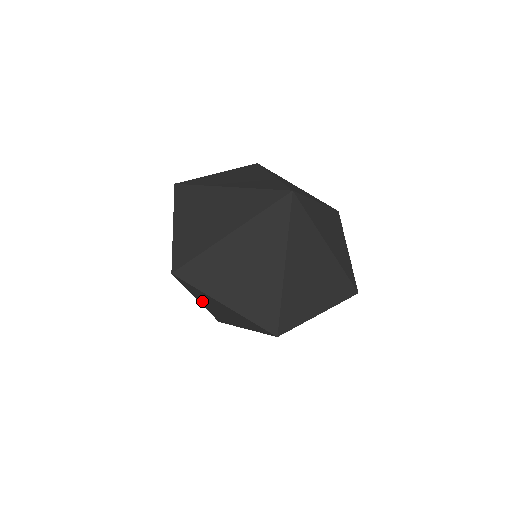
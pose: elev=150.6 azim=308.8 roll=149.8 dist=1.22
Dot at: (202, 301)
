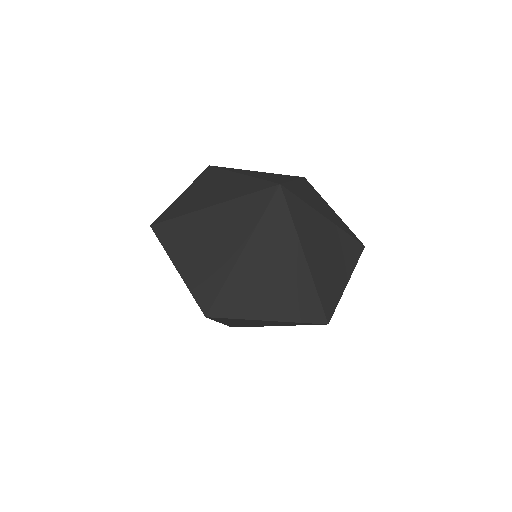
Dot at: occluded
